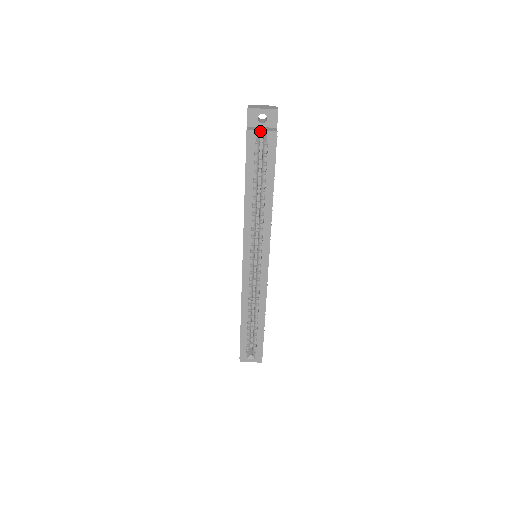
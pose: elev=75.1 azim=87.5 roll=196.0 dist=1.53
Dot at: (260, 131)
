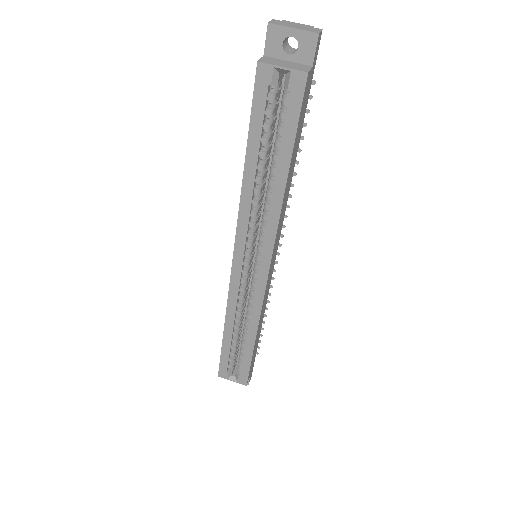
Dot at: (279, 67)
